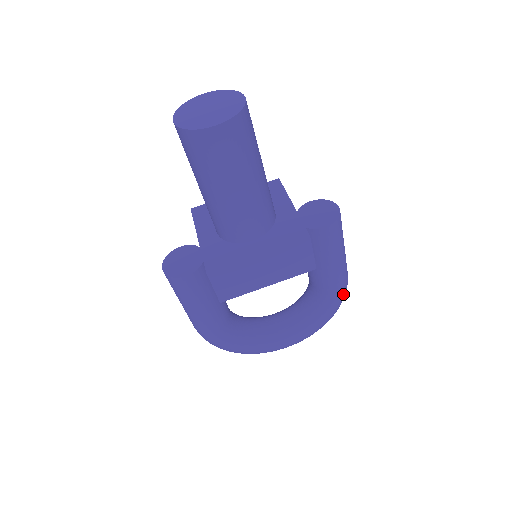
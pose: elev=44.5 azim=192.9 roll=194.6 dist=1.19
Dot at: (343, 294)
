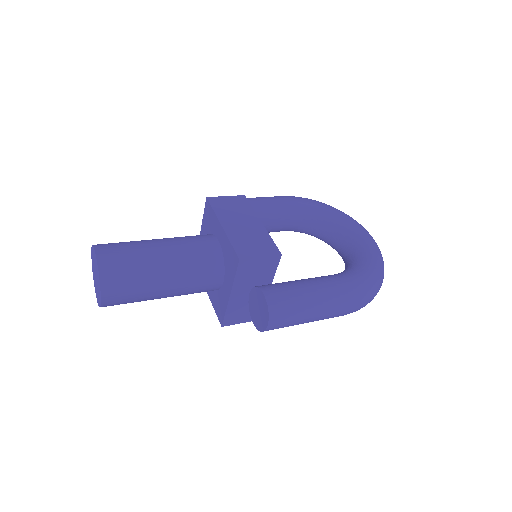
Dot at: occluded
